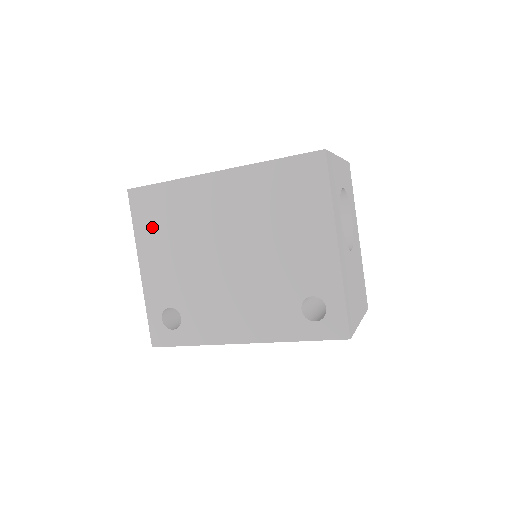
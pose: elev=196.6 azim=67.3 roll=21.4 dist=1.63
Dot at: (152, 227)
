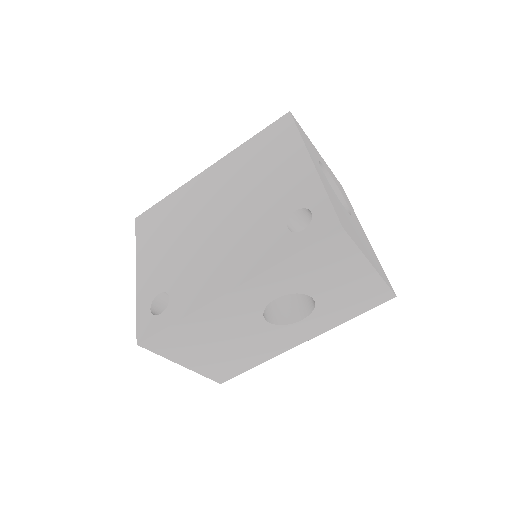
Dot at: (152, 234)
